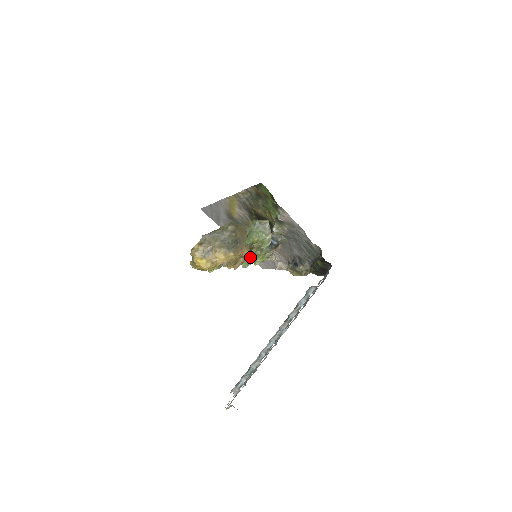
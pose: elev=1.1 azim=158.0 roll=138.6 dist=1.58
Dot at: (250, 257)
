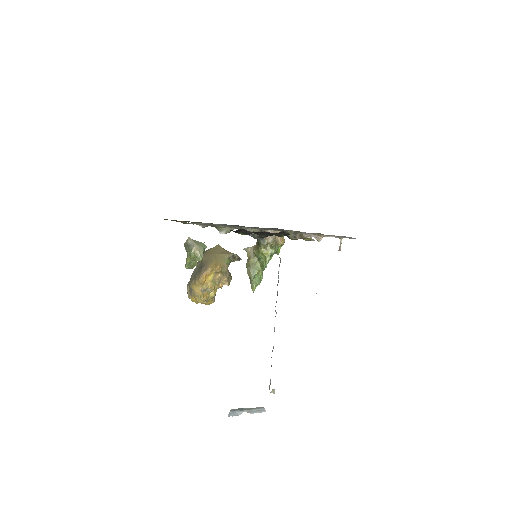
Dot at: (258, 259)
